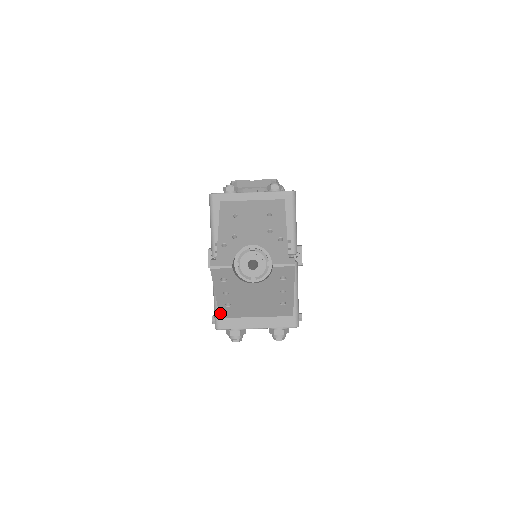
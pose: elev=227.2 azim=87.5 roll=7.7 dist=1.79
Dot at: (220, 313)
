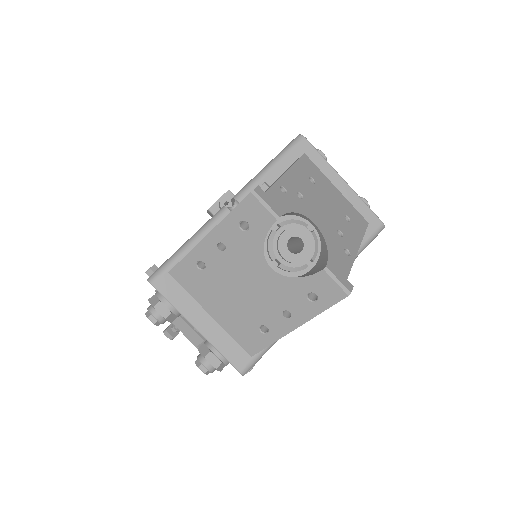
Dot at: (177, 266)
